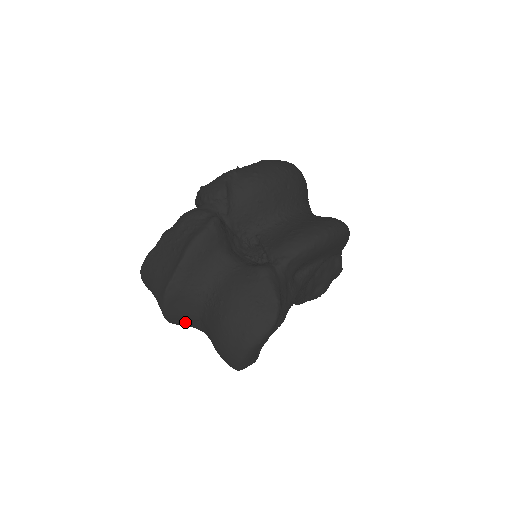
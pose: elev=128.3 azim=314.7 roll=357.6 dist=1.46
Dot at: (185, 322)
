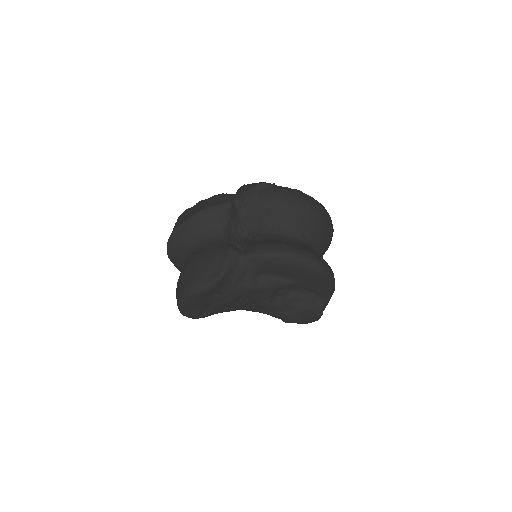
Dot at: (178, 265)
